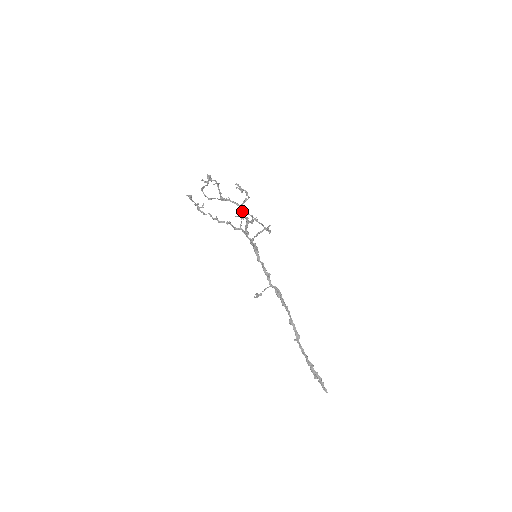
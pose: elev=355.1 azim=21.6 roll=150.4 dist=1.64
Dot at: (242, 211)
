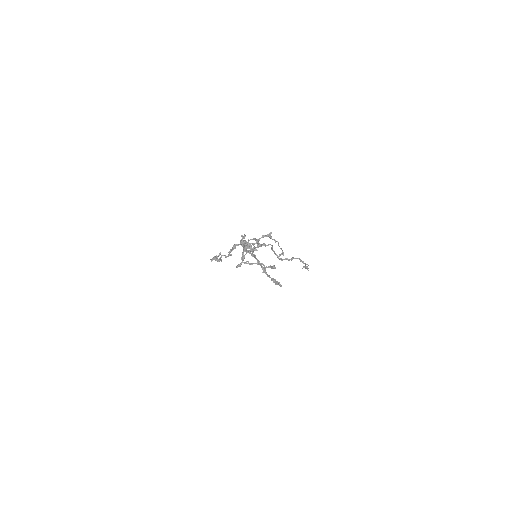
Dot at: (279, 259)
